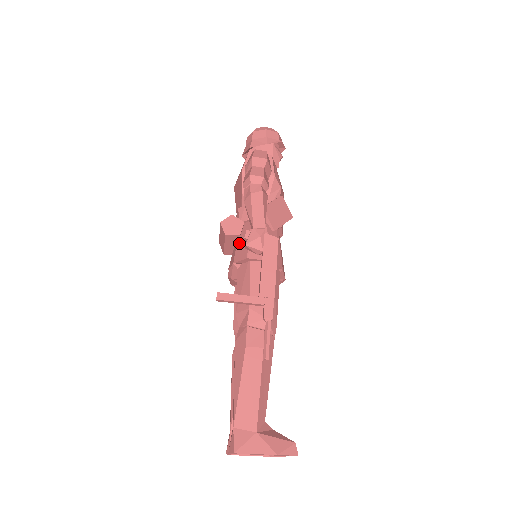
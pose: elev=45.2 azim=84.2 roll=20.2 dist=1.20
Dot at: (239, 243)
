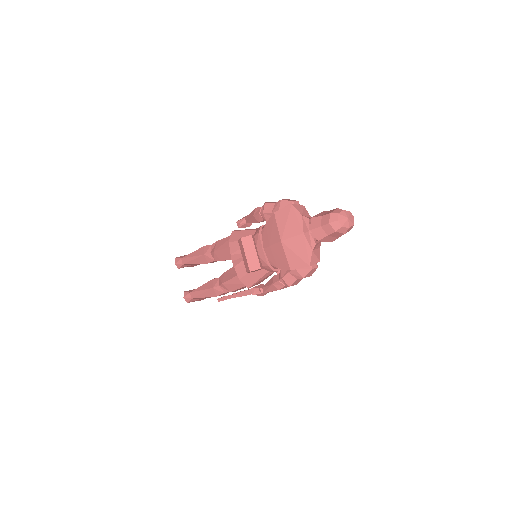
Dot at: (251, 274)
